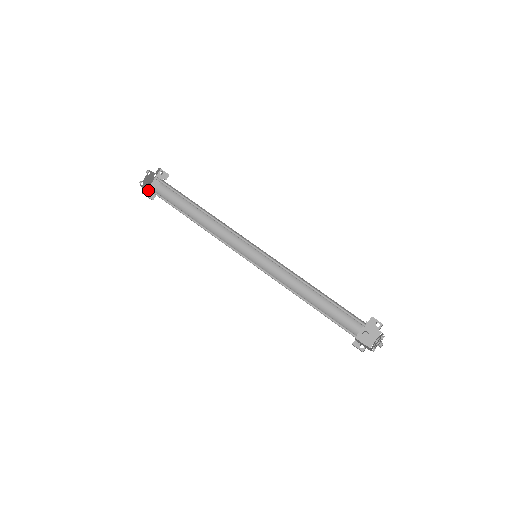
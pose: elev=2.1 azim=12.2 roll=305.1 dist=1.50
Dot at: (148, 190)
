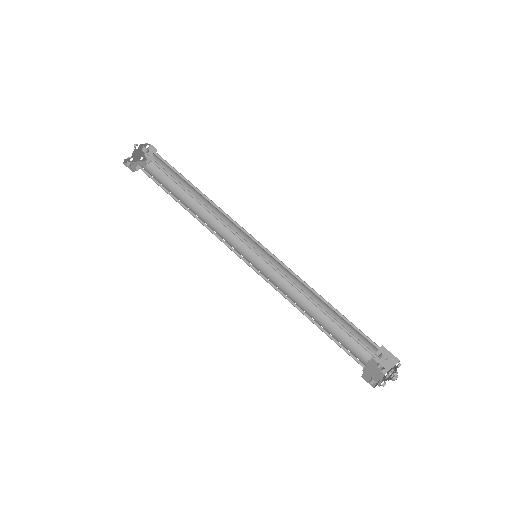
Dot at: occluded
